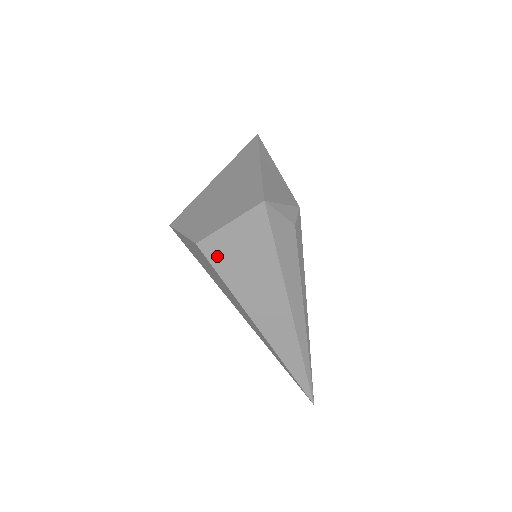
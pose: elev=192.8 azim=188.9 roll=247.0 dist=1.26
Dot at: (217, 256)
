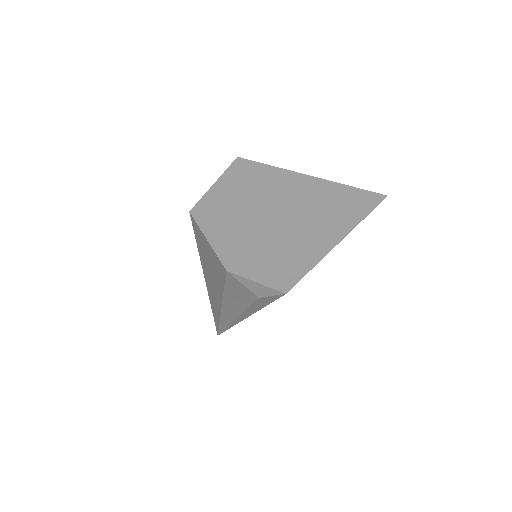
Dot at: (197, 234)
